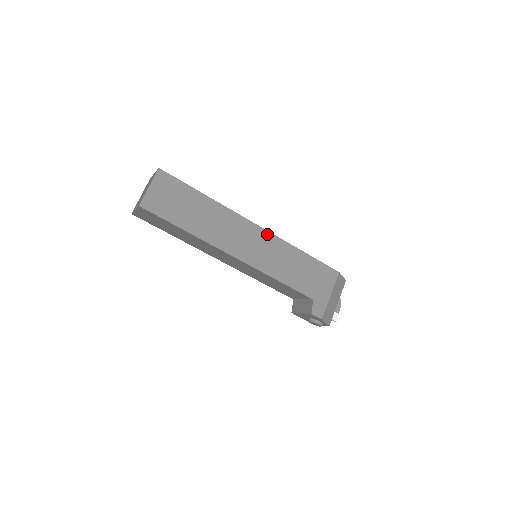
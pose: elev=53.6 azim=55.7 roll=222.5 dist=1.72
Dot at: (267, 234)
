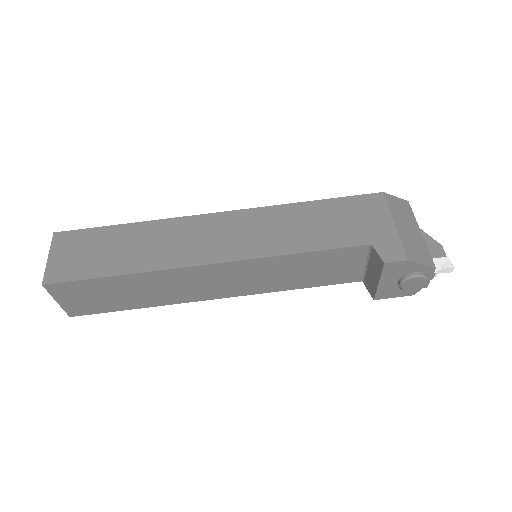
Dot at: (241, 213)
